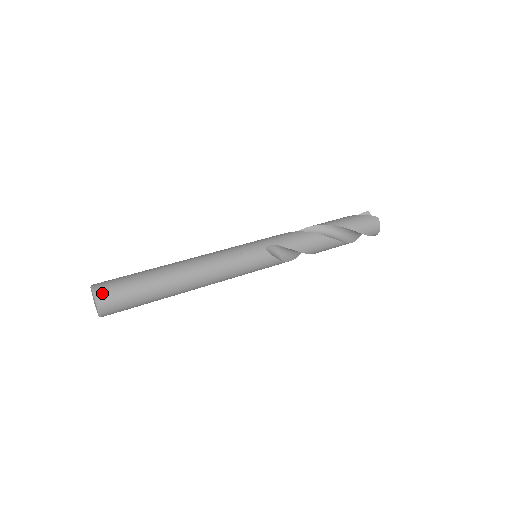
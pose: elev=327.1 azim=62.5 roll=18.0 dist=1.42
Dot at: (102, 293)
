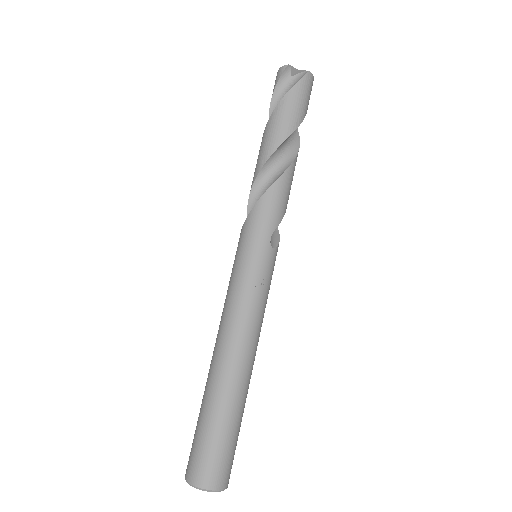
Dot at: (221, 482)
